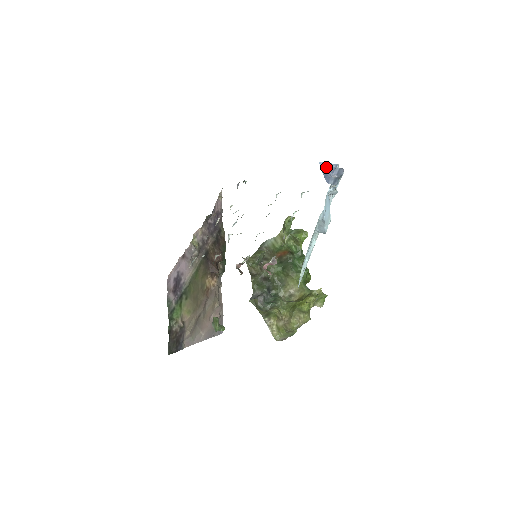
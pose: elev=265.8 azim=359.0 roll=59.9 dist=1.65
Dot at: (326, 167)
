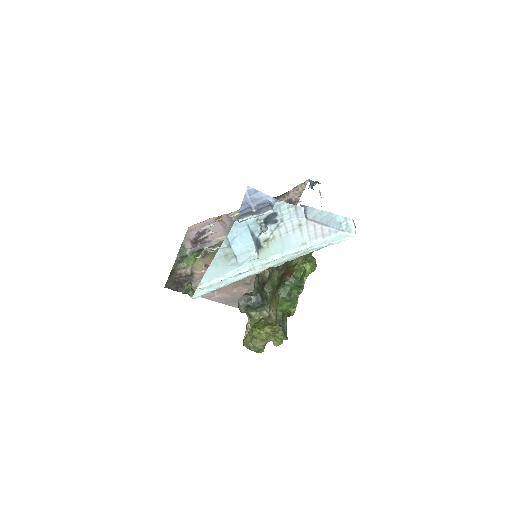
Dot at: (256, 195)
